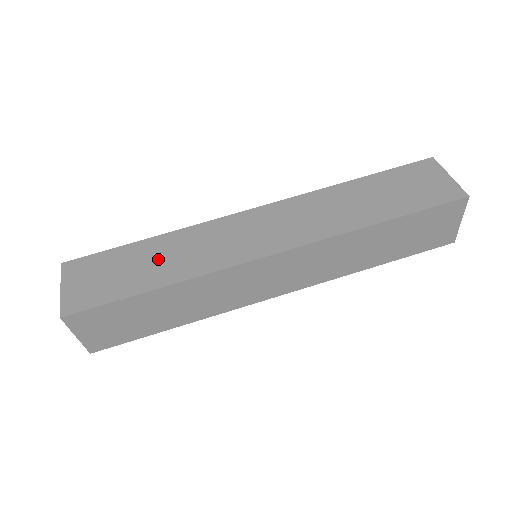
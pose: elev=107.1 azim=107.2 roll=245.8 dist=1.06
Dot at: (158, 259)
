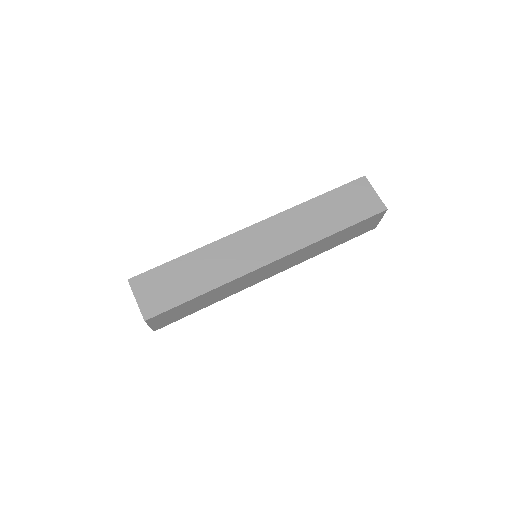
Dot at: (197, 271)
